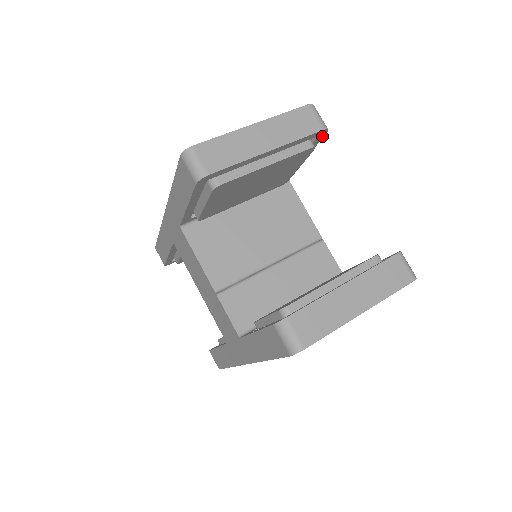
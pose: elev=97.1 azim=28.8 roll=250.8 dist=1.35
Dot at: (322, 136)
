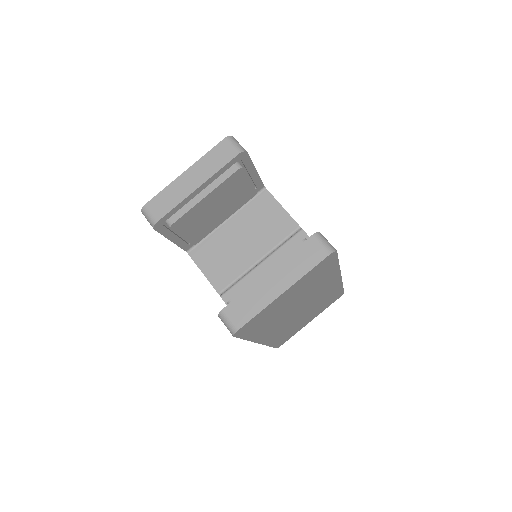
Dot at: (246, 156)
